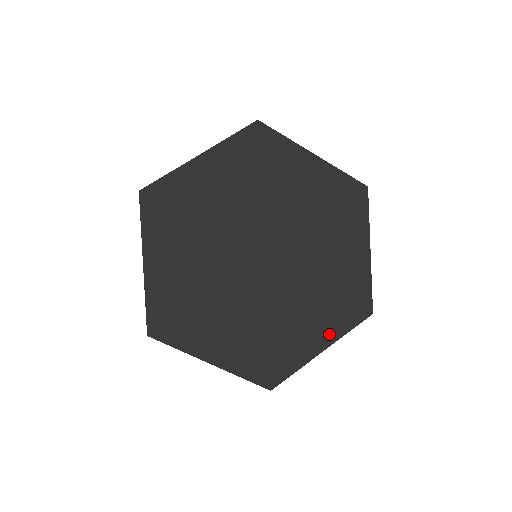
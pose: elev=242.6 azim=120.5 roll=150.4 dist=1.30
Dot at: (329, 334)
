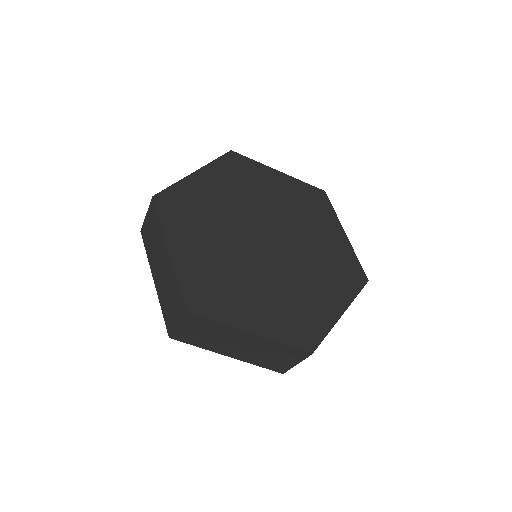
Dot at: (342, 299)
